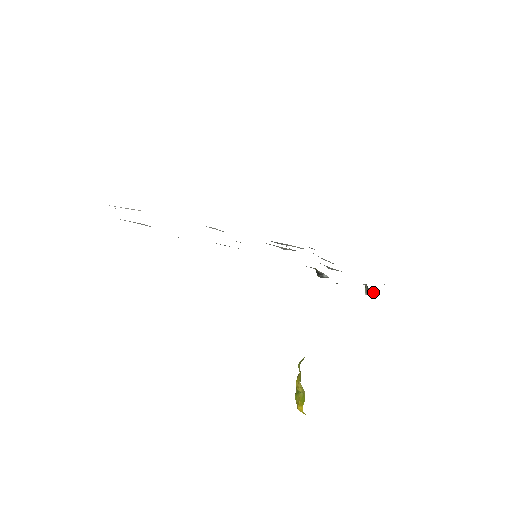
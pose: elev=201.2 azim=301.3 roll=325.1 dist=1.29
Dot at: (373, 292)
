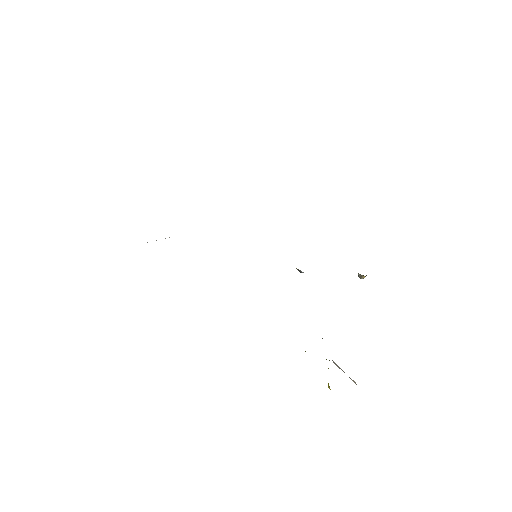
Dot at: (363, 275)
